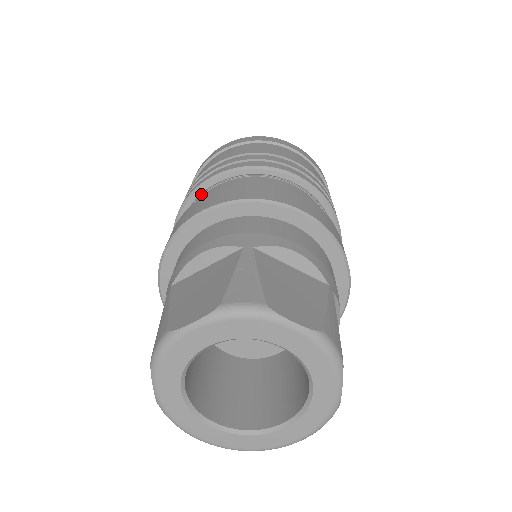
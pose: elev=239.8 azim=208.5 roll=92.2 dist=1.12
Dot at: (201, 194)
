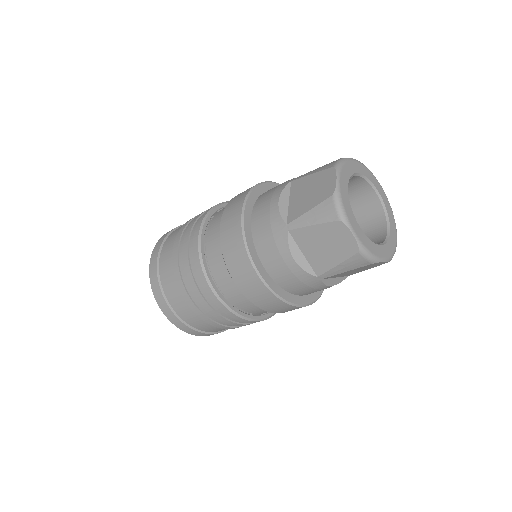
Dot at: (203, 242)
